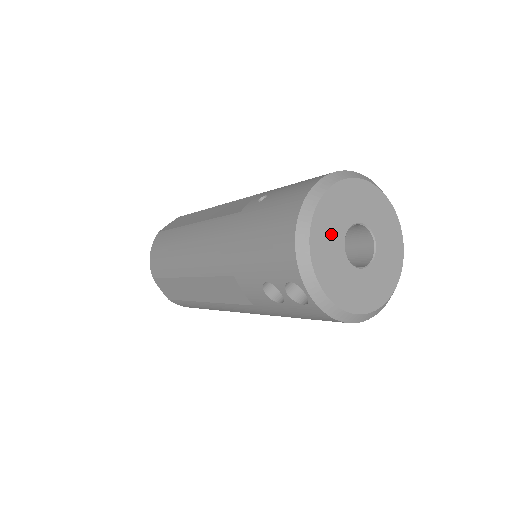
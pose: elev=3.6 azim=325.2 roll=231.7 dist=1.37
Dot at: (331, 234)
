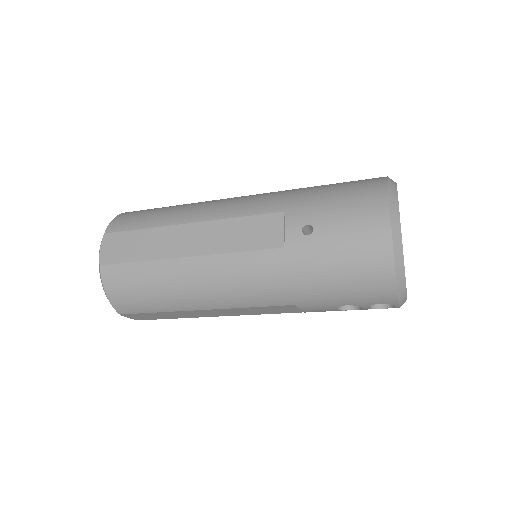
Dot at: occluded
